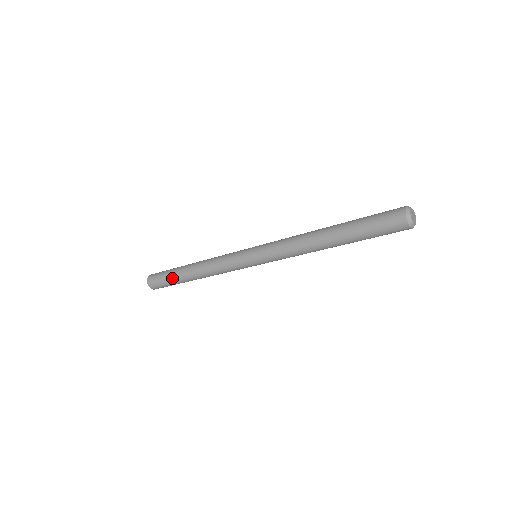
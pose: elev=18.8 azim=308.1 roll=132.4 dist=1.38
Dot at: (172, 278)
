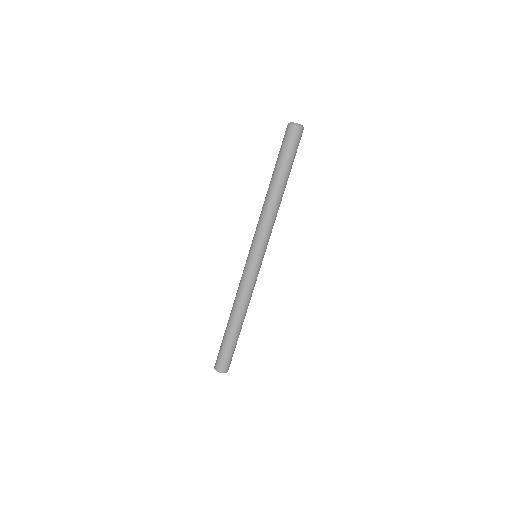
Dot at: (223, 339)
